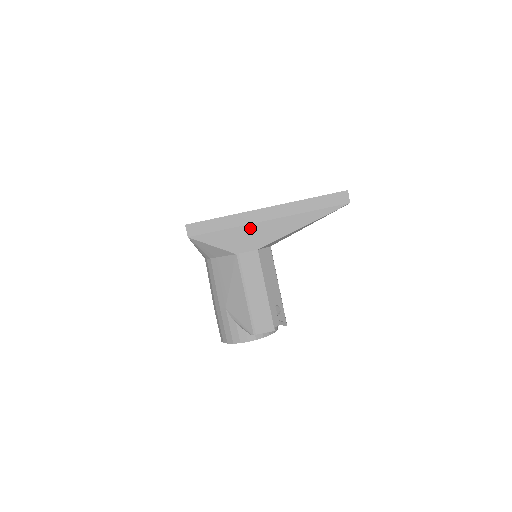
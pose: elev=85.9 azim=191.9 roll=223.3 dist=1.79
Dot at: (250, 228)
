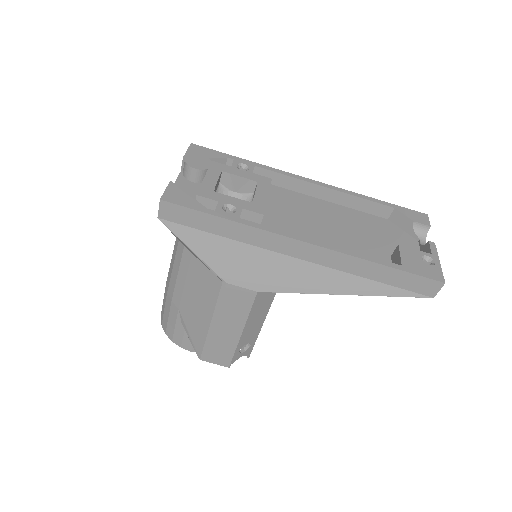
Dot at: (263, 256)
